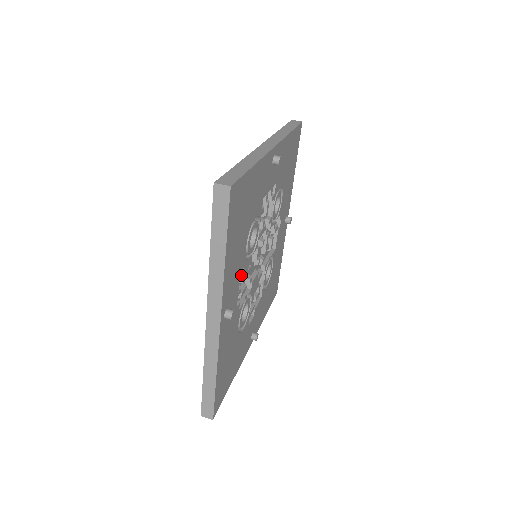
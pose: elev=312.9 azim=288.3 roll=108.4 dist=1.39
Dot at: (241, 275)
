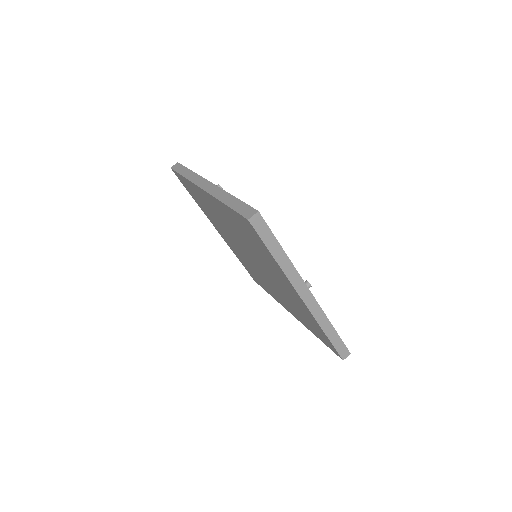
Dot at: occluded
